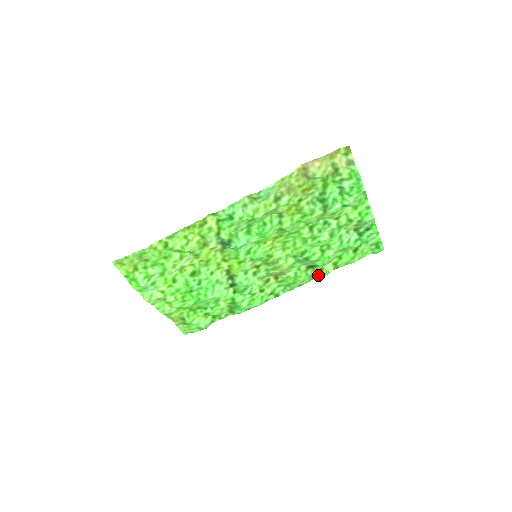
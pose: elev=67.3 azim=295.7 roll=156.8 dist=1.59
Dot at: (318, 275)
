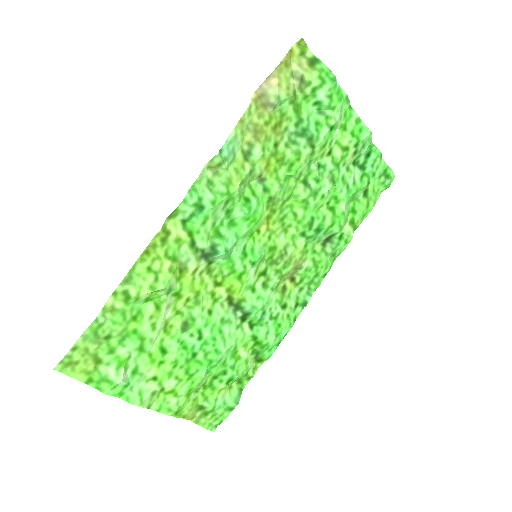
Dot at: (340, 248)
